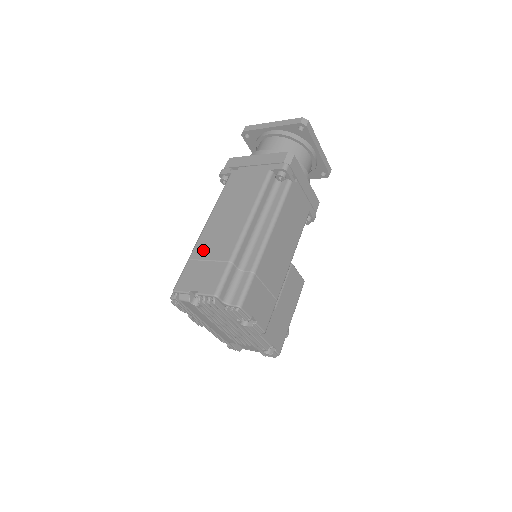
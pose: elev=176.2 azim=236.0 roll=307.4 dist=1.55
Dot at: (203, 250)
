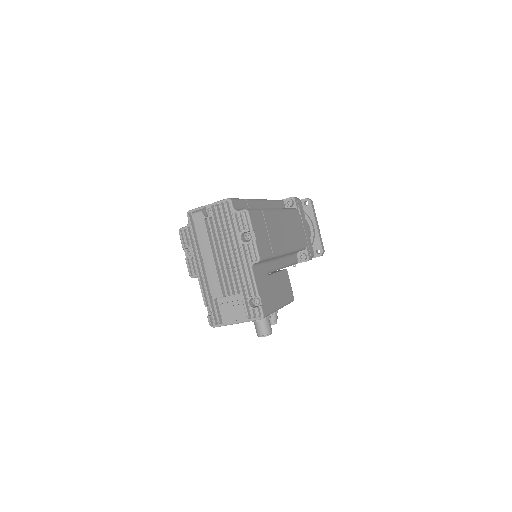
Dot at: occluded
